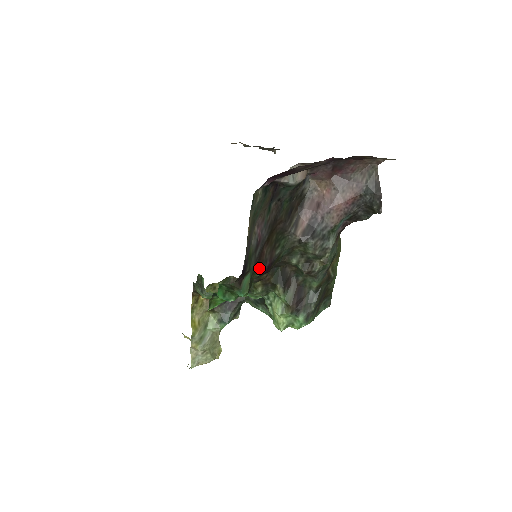
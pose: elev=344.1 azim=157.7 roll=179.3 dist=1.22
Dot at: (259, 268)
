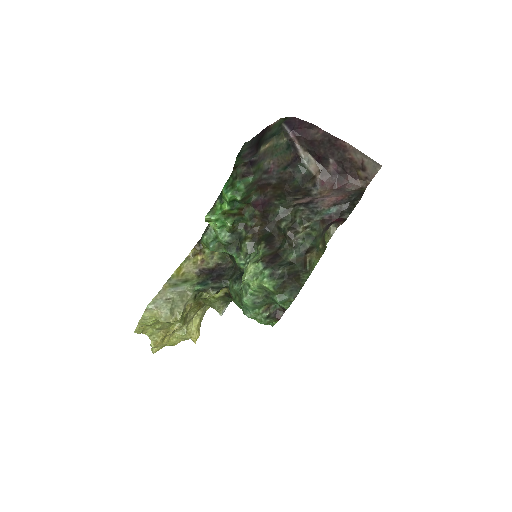
Dot at: (259, 192)
